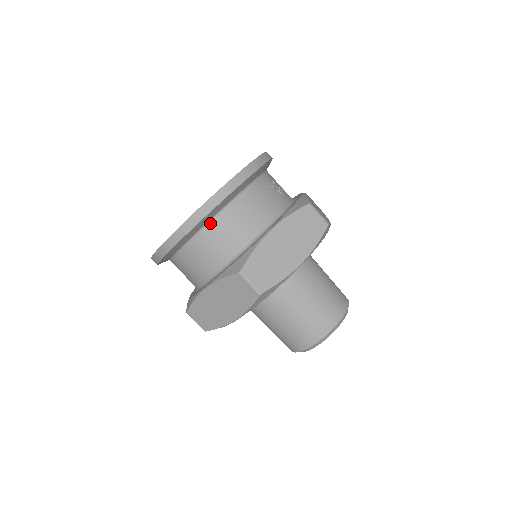
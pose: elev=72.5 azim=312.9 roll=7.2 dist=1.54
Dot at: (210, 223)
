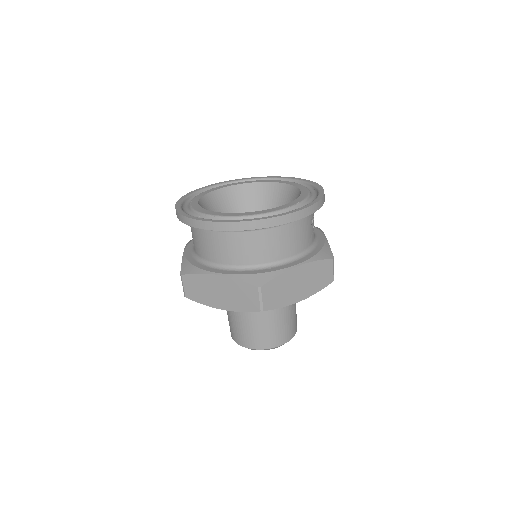
Dot at: (257, 231)
